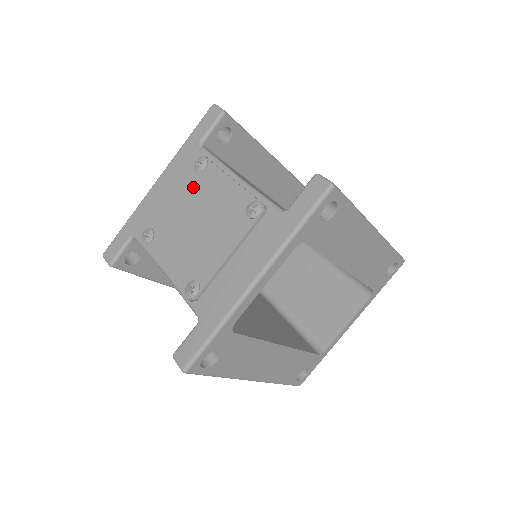
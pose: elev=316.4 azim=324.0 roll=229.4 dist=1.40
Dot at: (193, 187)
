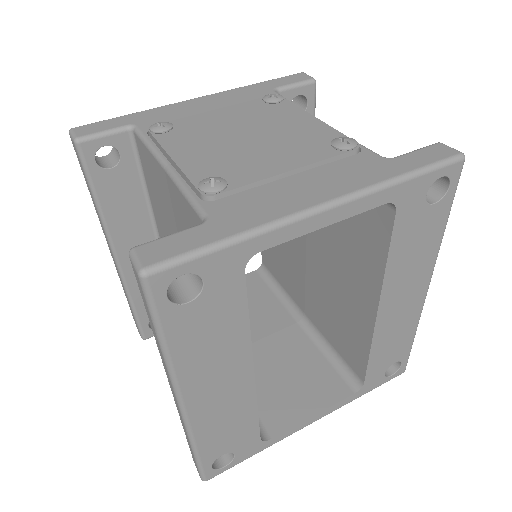
Dot at: (254, 110)
